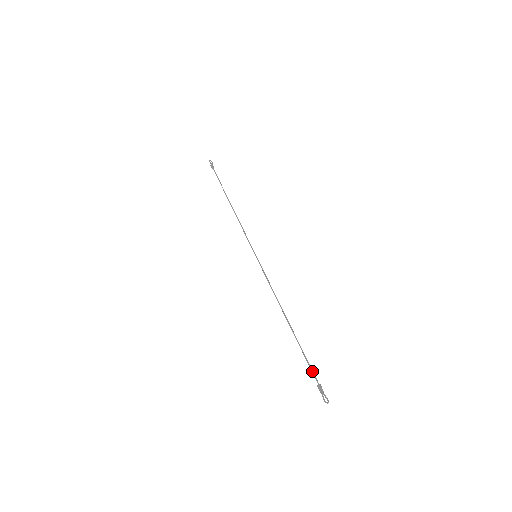
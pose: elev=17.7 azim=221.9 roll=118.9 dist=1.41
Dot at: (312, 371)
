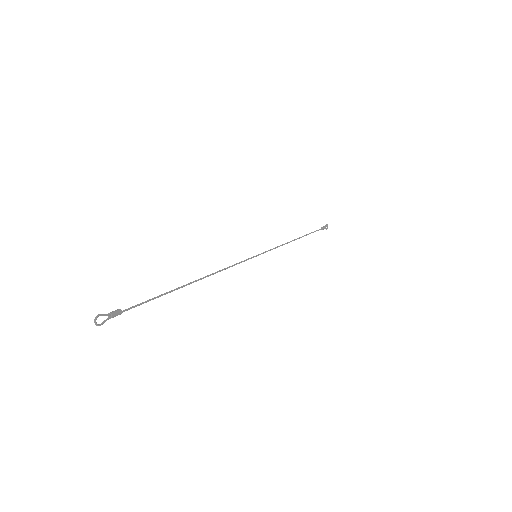
Dot at: (138, 304)
